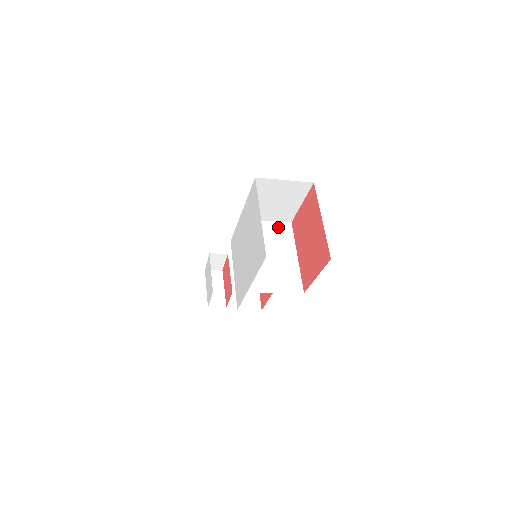
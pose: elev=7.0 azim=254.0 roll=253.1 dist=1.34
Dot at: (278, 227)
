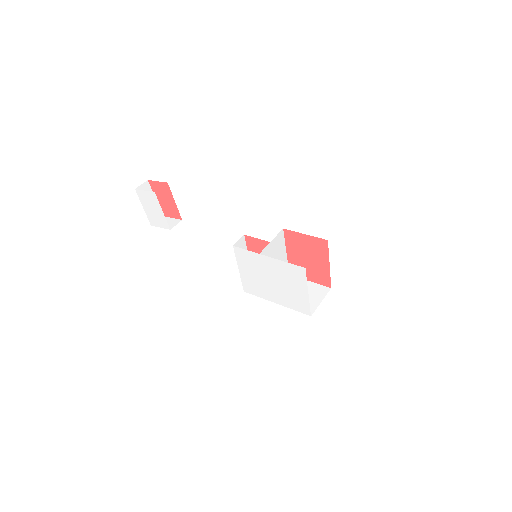
Dot at: (277, 240)
